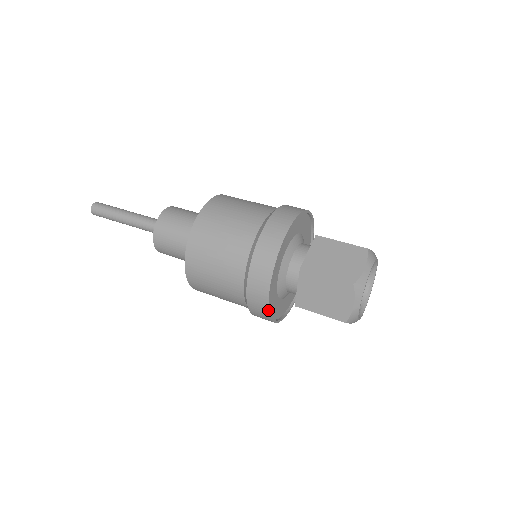
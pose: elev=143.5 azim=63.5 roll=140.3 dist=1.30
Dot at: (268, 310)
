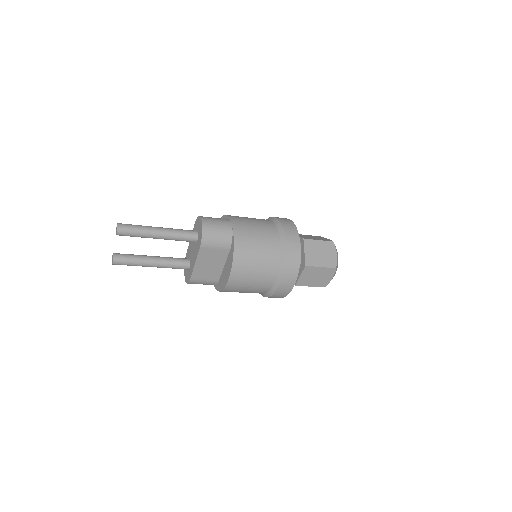
Dot at: occluded
